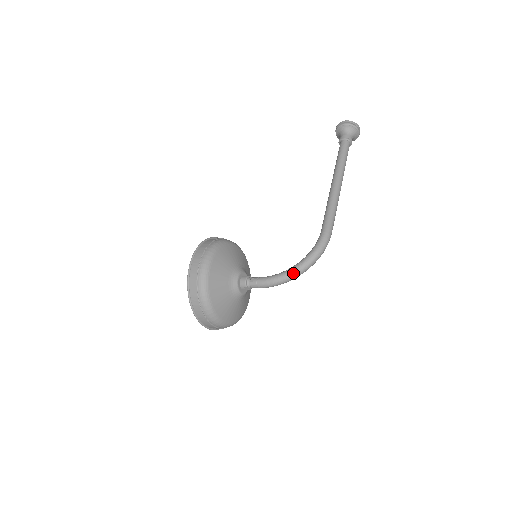
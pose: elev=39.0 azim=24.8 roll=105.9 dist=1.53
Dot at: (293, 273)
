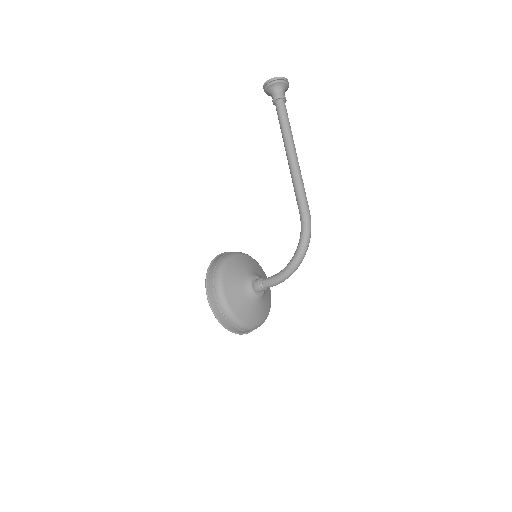
Dot at: (294, 266)
